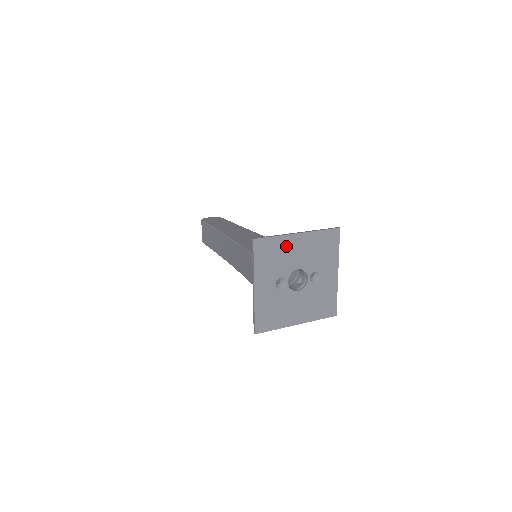
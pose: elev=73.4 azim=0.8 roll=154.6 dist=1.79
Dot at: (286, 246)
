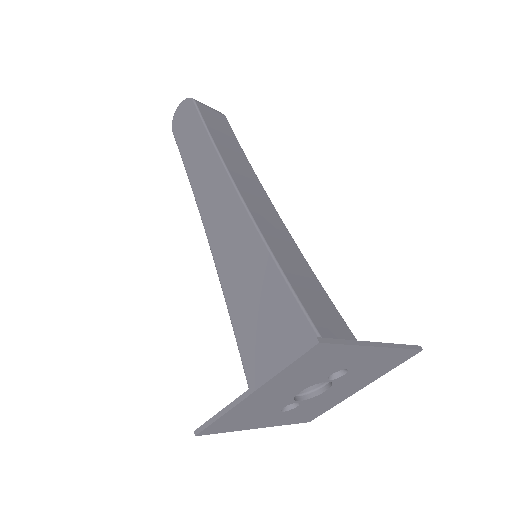
Dot at: (249, 406)
